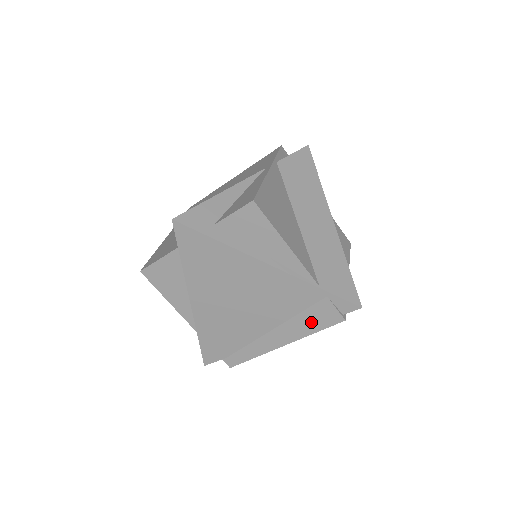
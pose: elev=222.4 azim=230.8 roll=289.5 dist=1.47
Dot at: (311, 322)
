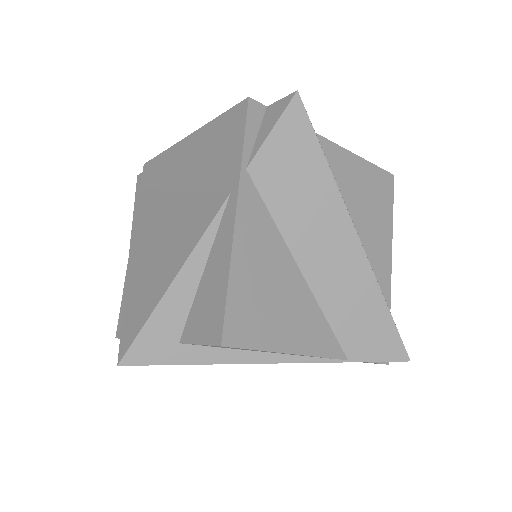
Dot at: occluded
